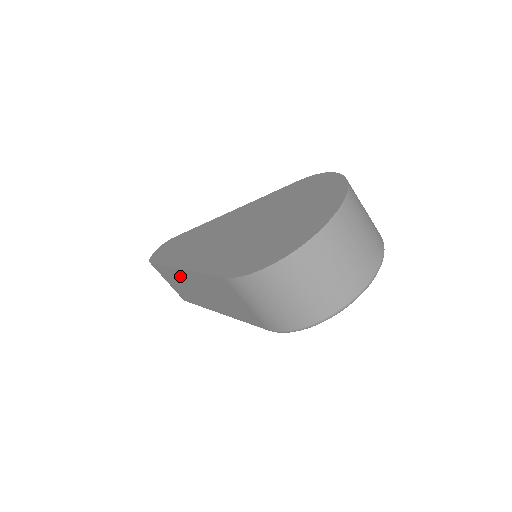
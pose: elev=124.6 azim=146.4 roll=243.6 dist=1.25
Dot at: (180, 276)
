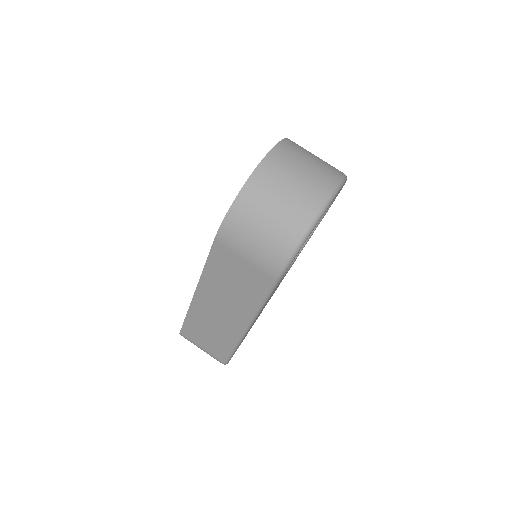
Dot at: (200, 310)
